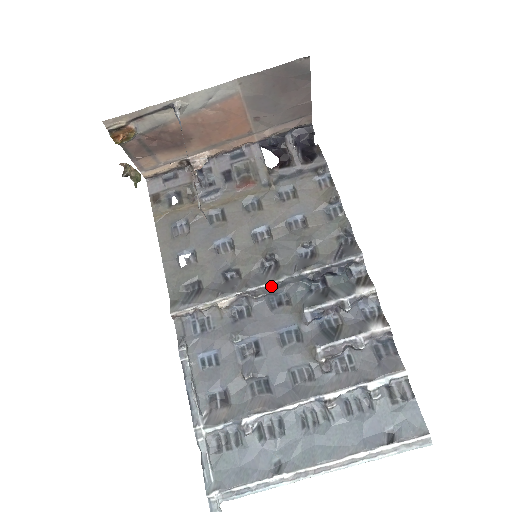
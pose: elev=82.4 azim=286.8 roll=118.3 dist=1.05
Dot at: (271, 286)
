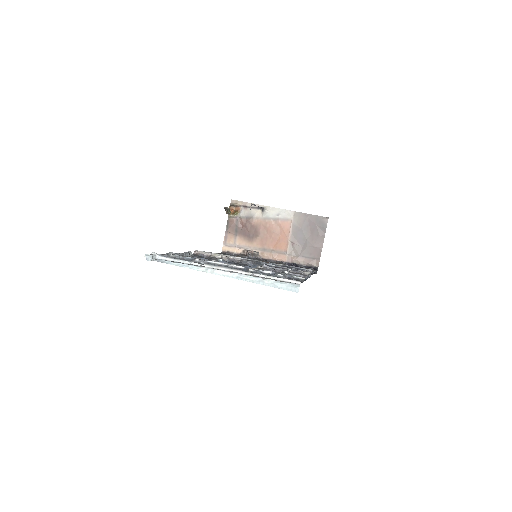
Dot at: (255, 261)
